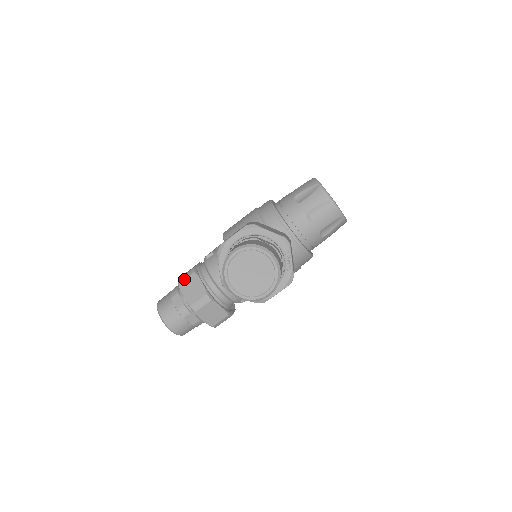
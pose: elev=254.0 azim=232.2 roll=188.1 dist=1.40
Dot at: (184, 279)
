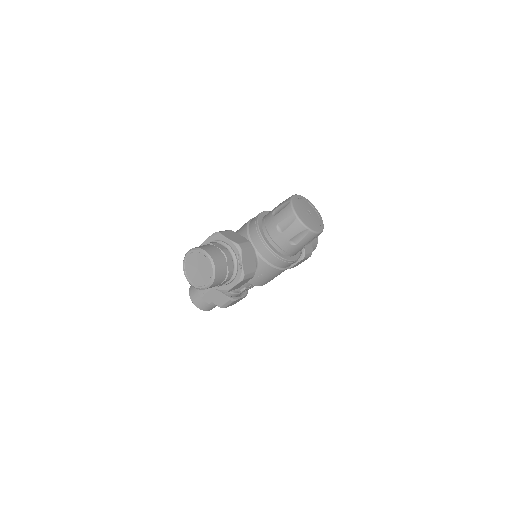
Dot at: occluded
